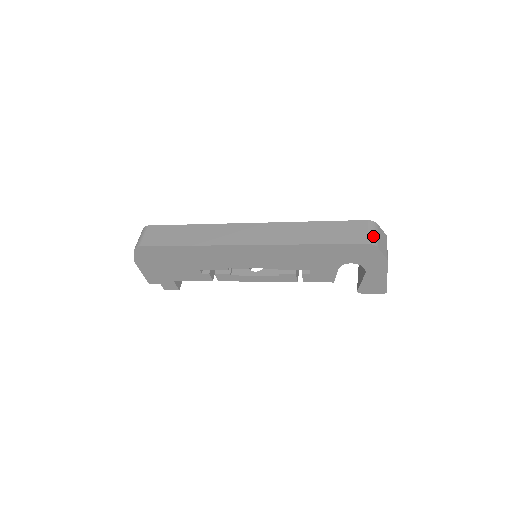
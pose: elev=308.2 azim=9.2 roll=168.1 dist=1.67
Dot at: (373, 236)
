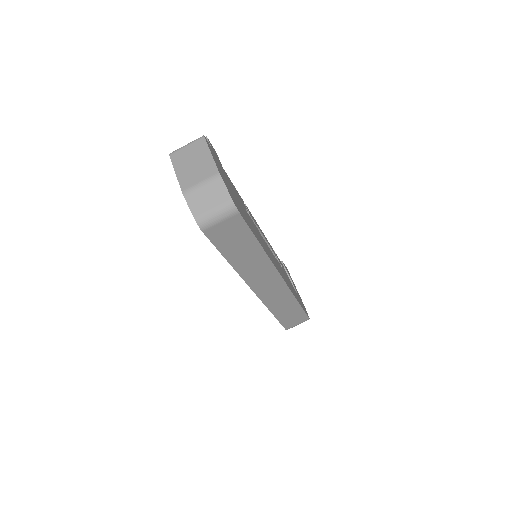
Dot at: occluded
